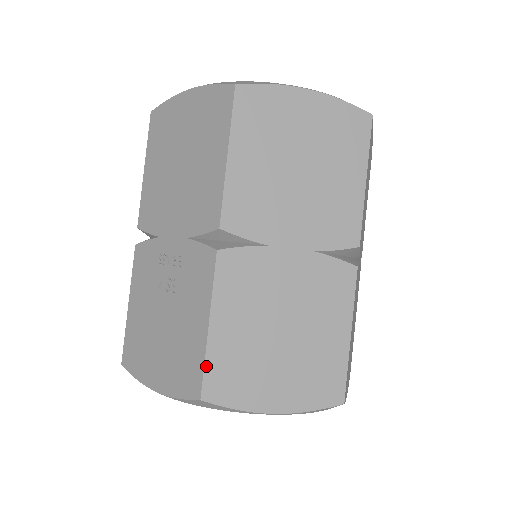
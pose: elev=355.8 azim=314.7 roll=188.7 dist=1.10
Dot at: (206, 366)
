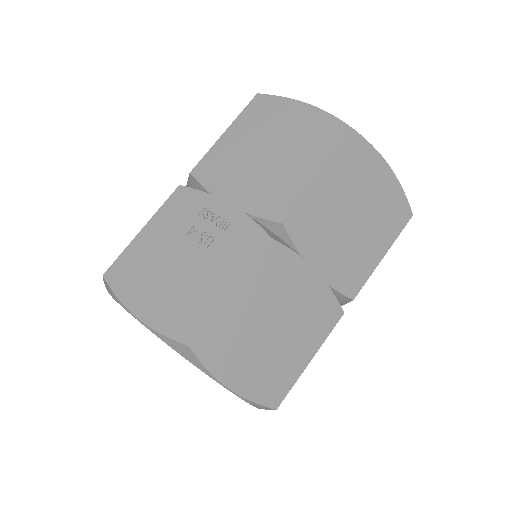
Dot at: (209, 321)
